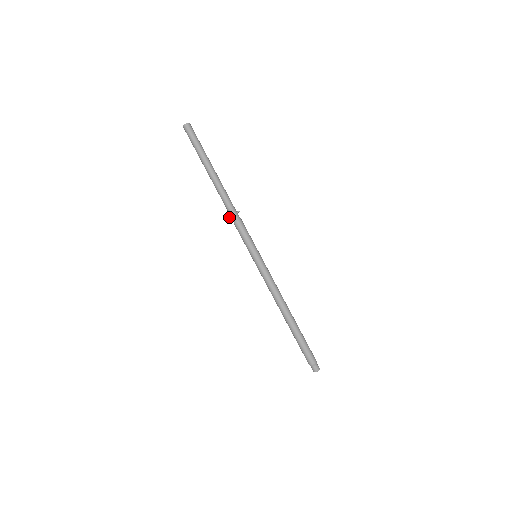
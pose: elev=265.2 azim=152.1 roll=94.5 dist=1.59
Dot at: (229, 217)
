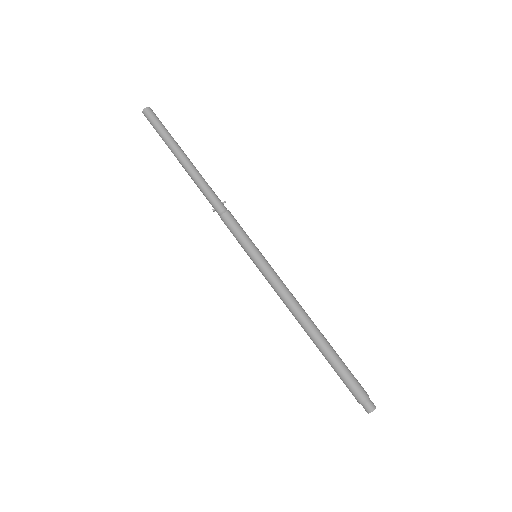
Dot at: (213, 211)
